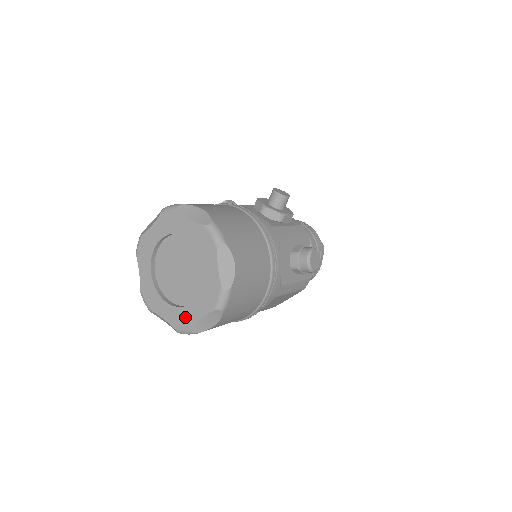
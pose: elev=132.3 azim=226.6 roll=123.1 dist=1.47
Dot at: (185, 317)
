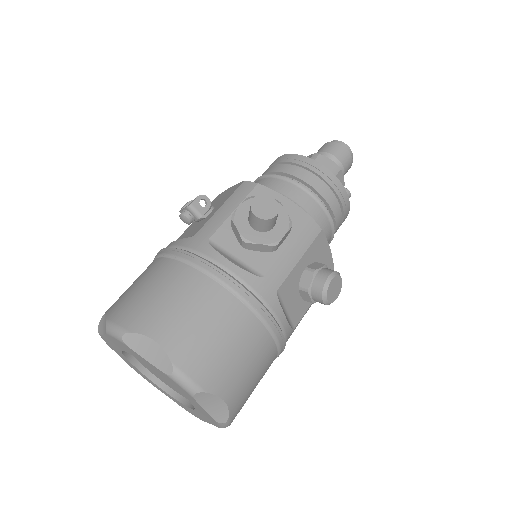
Dot at: (190, 411)
